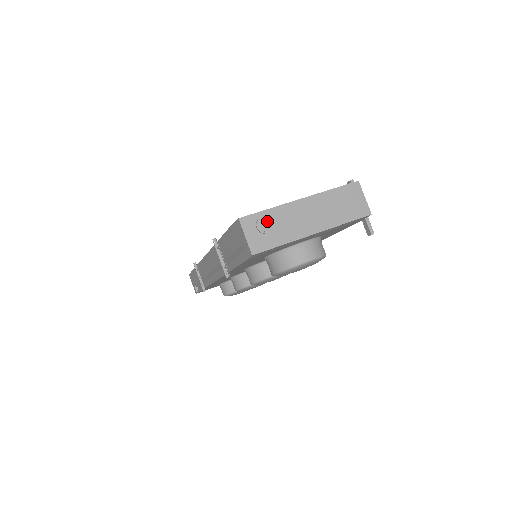
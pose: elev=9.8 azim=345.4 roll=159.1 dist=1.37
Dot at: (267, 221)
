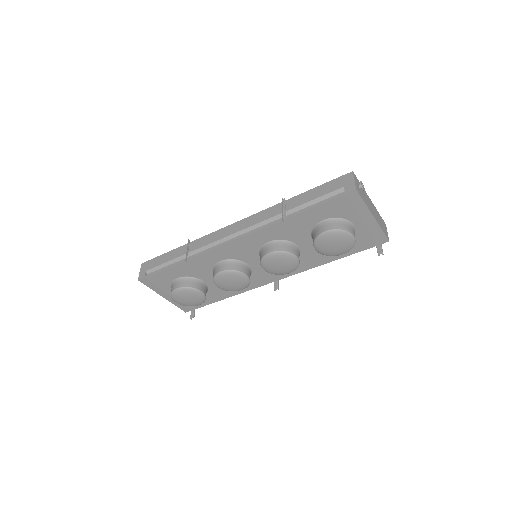
Dot at: (363, 186)
